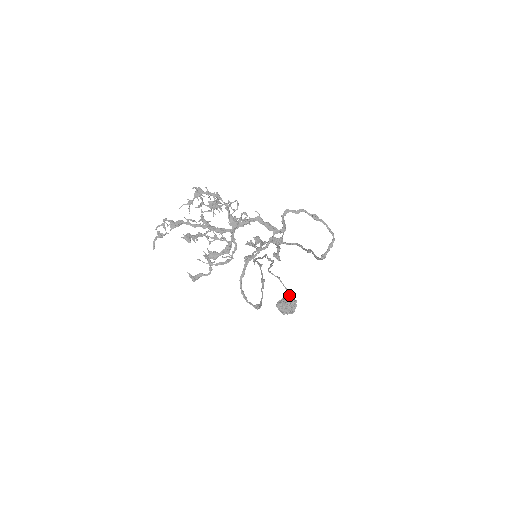
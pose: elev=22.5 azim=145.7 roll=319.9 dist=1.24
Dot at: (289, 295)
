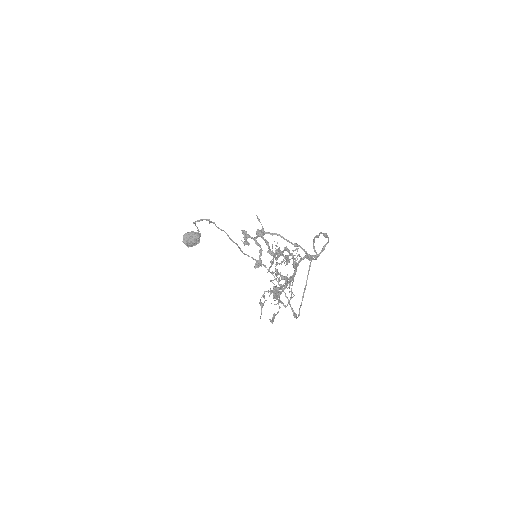
Dot at: (198, 232)
